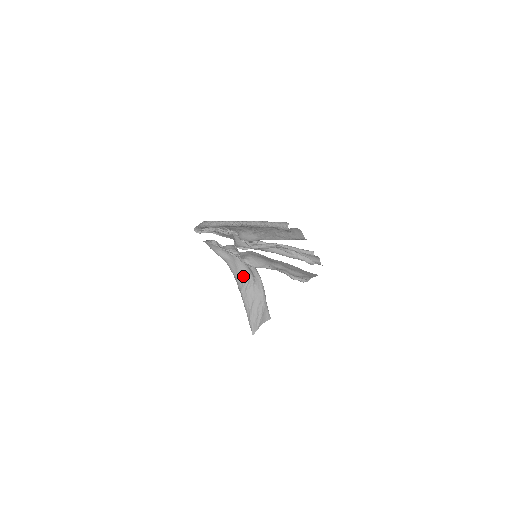
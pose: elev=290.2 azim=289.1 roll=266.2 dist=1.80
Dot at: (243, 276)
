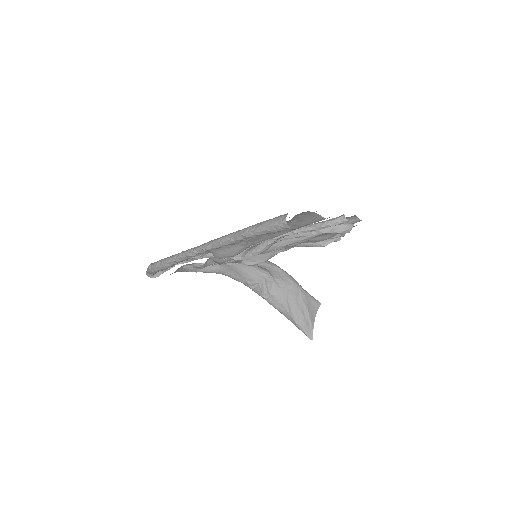
Dot at: (254, 278)
